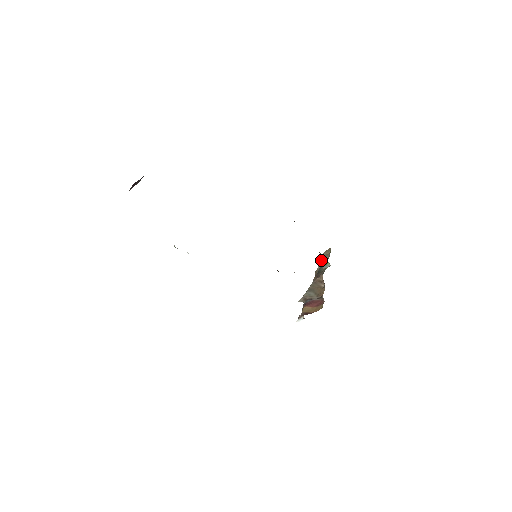
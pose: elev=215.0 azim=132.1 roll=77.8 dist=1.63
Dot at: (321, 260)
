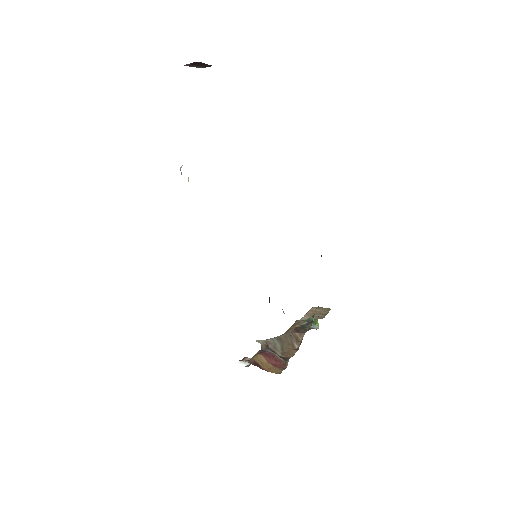
Dot at: (311, 313)
